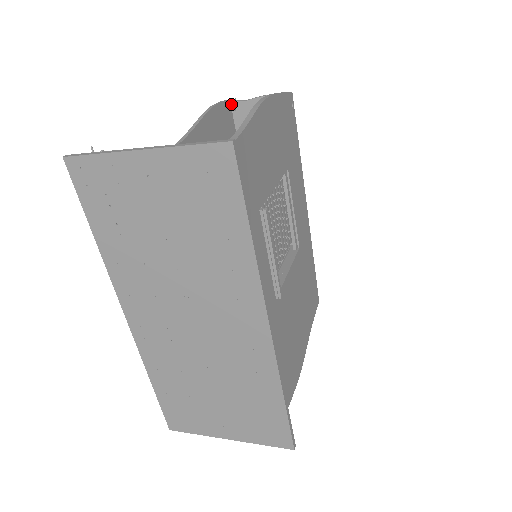
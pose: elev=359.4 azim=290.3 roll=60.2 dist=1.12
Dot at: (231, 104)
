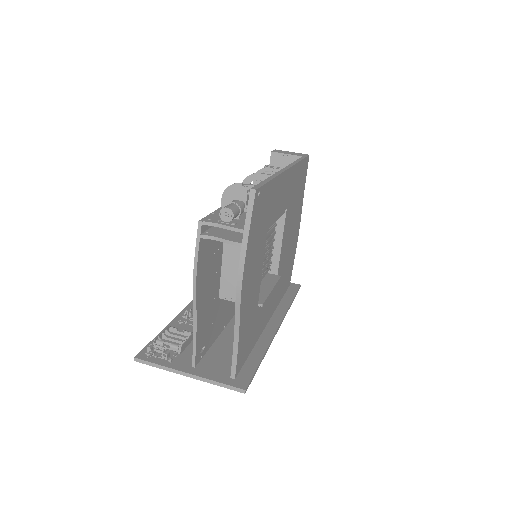
Dot at: (202, 237)
